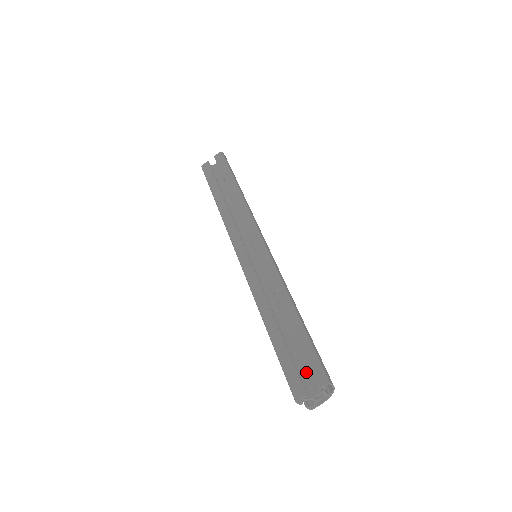
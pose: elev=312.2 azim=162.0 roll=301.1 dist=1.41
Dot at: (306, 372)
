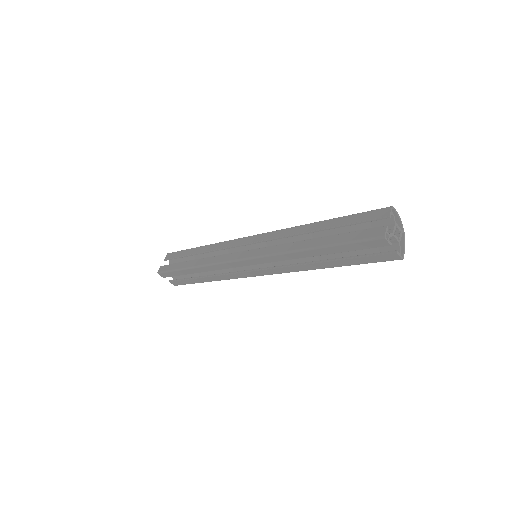
Dot at: occluded
